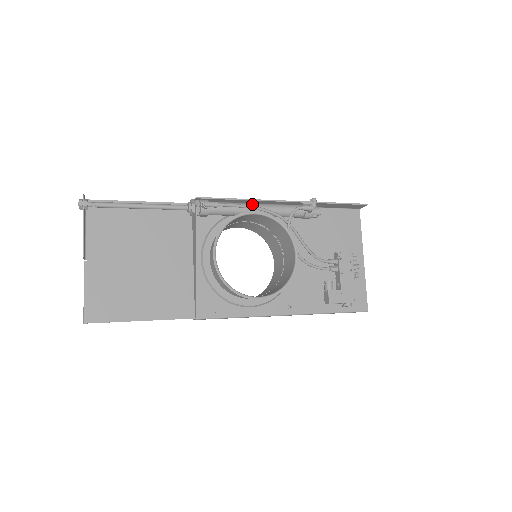
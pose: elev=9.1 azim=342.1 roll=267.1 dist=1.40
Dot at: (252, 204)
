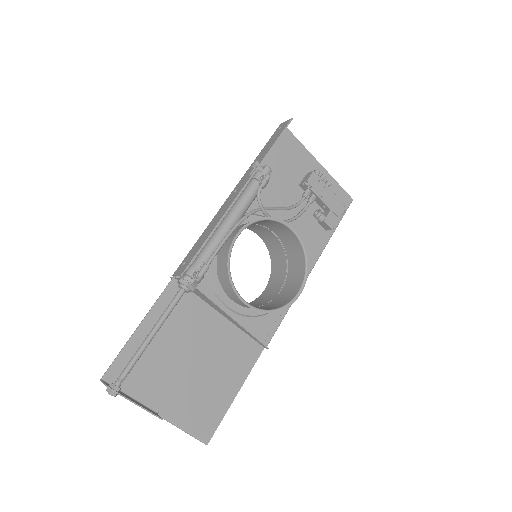
Dot at: (223, 227)
